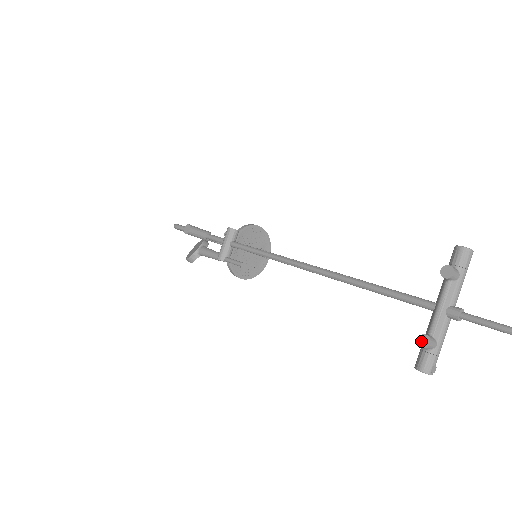
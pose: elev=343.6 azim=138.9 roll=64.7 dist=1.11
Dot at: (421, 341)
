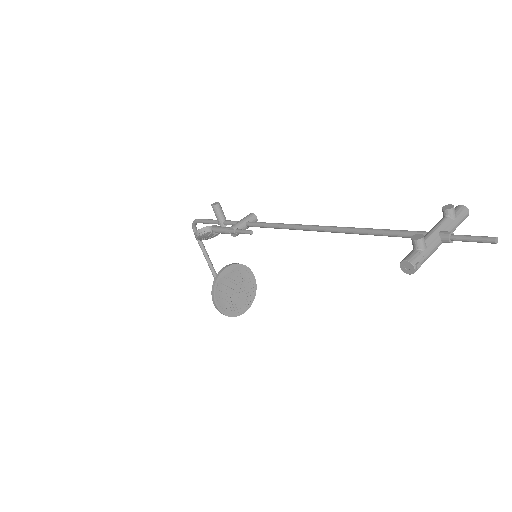
Dot at: (415, 237)
